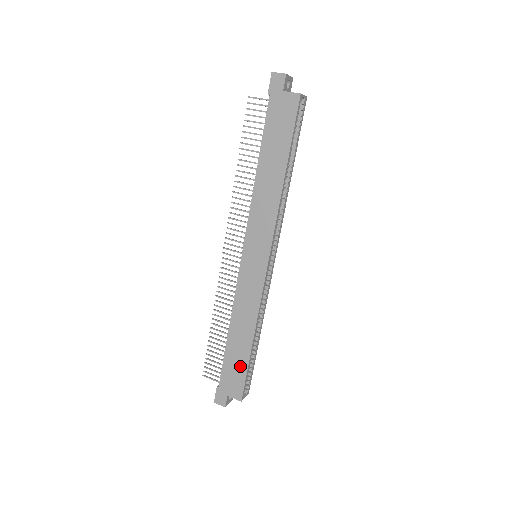
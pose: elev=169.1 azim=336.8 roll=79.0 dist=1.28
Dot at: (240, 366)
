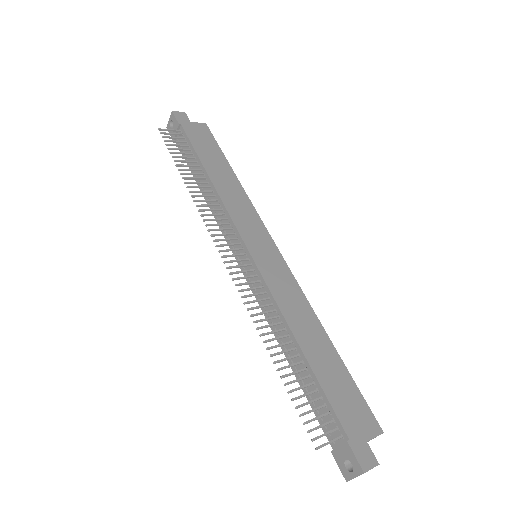
Dot at: (344, 381)
